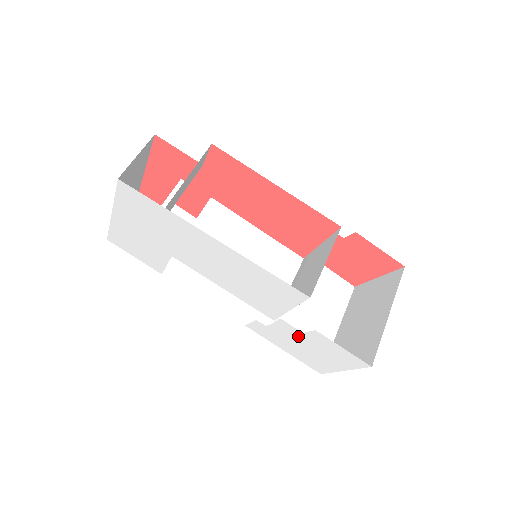
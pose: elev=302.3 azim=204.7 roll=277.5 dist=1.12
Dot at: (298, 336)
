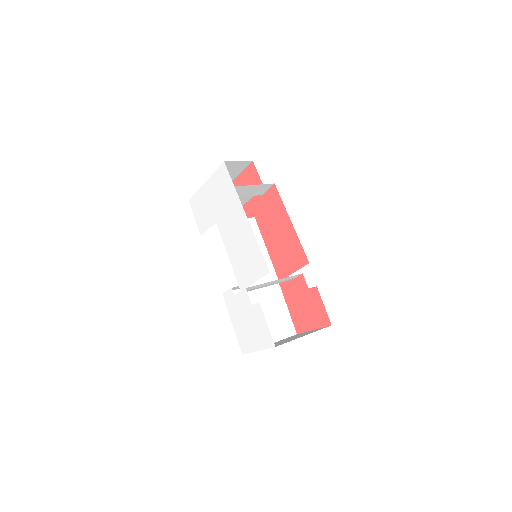
Dot at: (248, 308)
